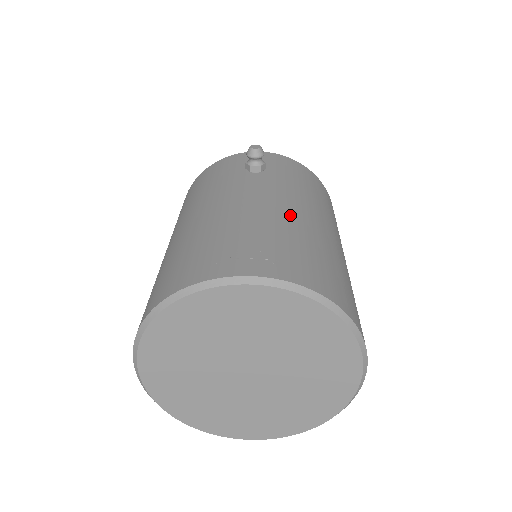
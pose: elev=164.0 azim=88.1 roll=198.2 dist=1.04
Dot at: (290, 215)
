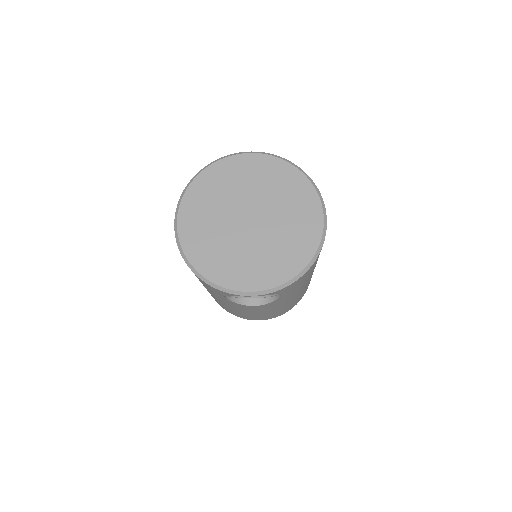
Dot at: occluded
